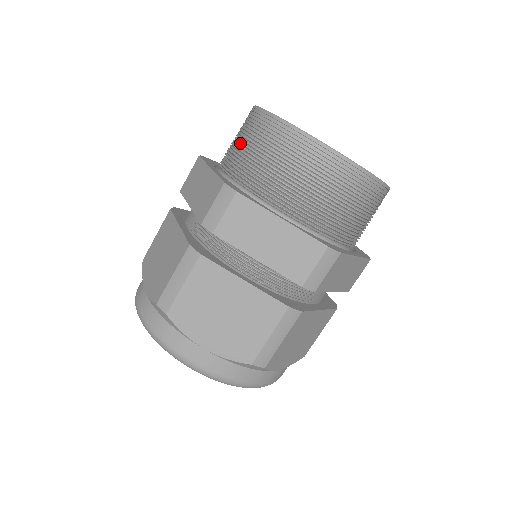
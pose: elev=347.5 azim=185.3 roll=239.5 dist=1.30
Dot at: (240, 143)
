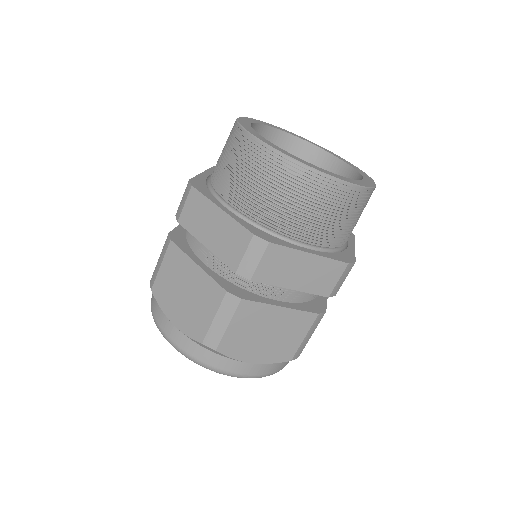
Dot at: occluded
